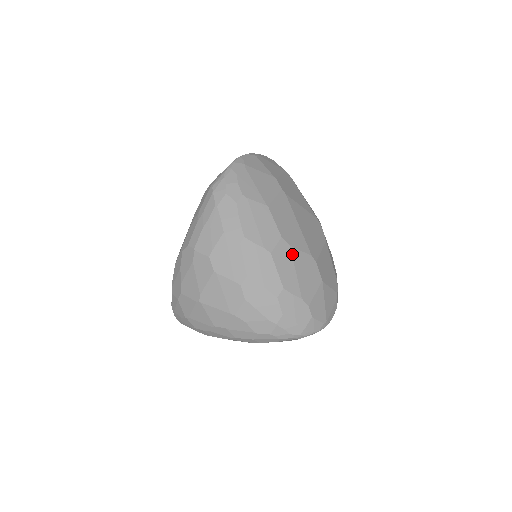
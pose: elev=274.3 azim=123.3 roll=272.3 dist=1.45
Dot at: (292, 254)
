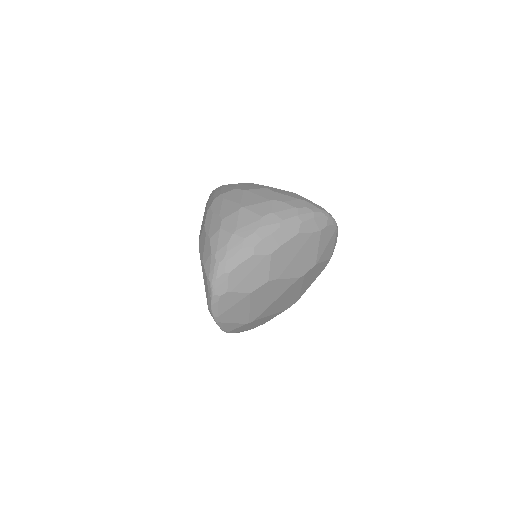
Dot at: occluded
